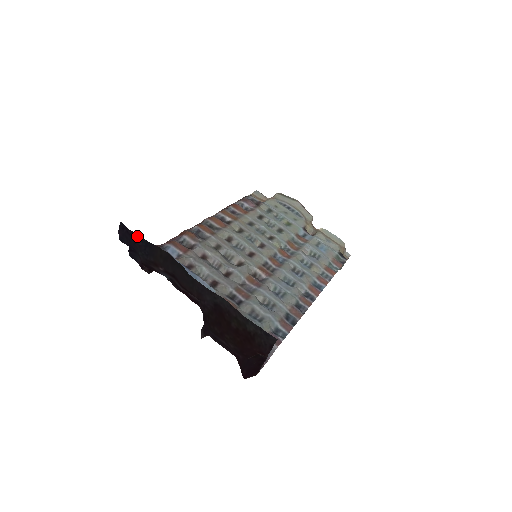
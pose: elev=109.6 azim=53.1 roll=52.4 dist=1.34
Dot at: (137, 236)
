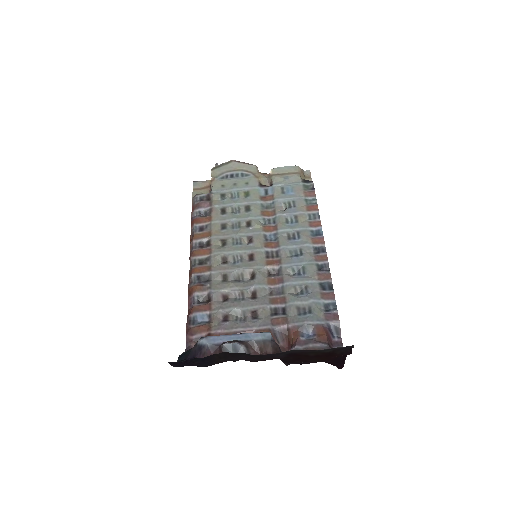
Dot at: (190, 361)
